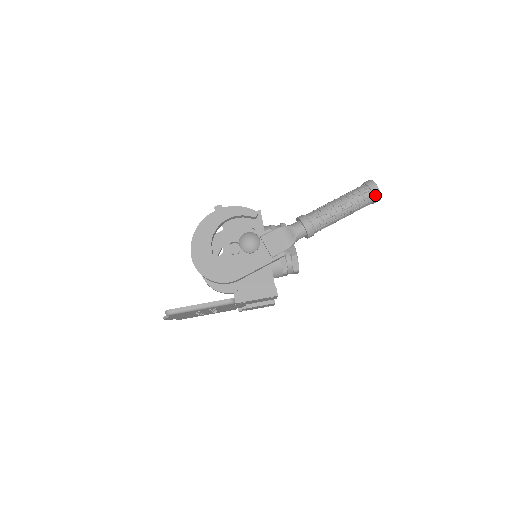
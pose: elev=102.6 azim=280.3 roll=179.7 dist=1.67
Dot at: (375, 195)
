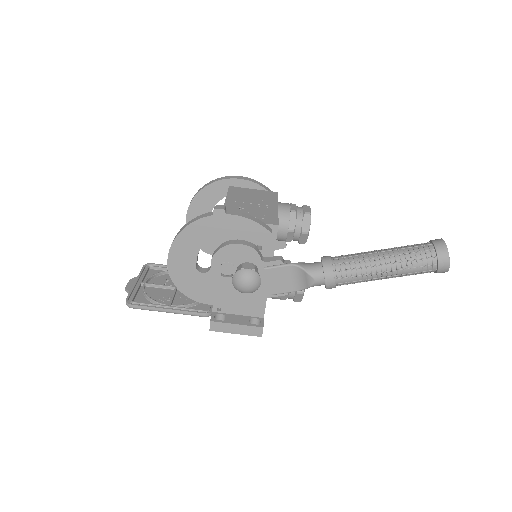
Dot at: (439, 271)
